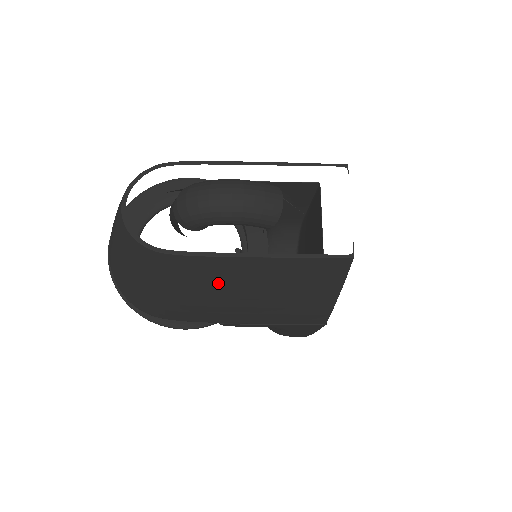
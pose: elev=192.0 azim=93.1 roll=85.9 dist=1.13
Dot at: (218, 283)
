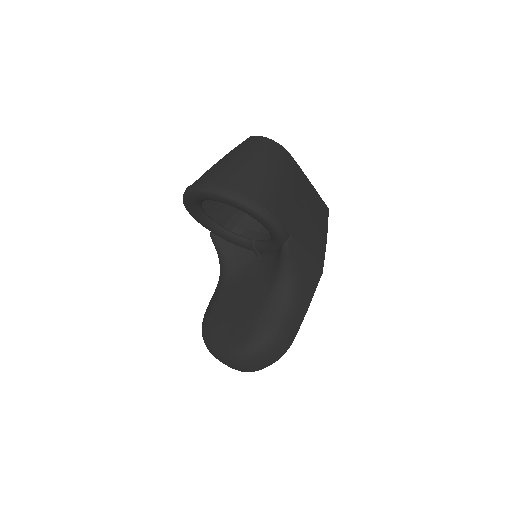
Dot at: (299, 188)
